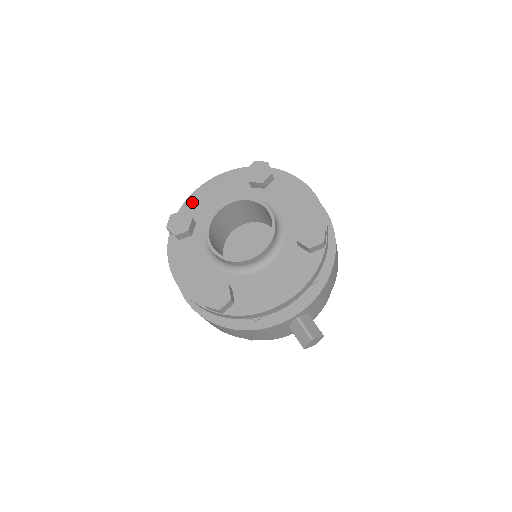
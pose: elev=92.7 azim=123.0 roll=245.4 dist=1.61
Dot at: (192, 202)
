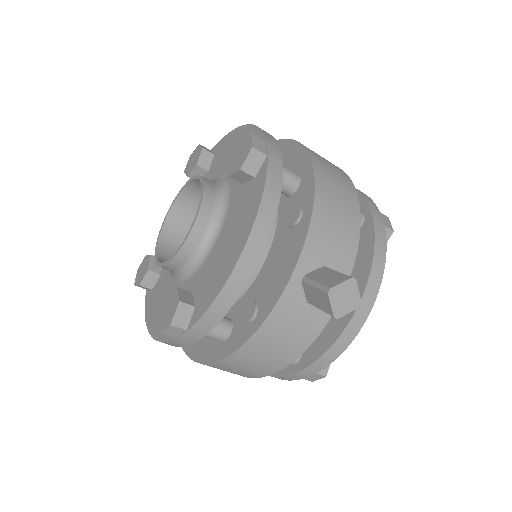
Dot at: occluded
